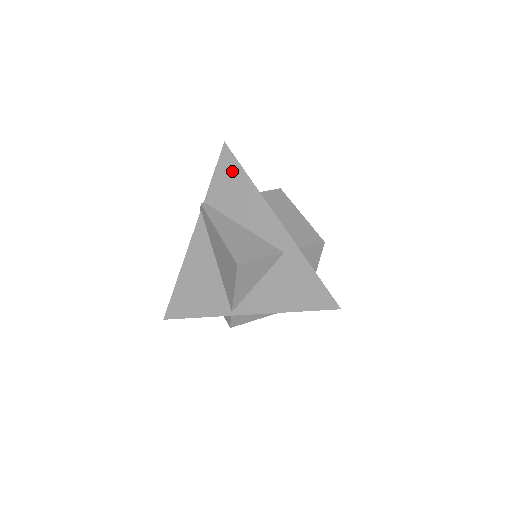
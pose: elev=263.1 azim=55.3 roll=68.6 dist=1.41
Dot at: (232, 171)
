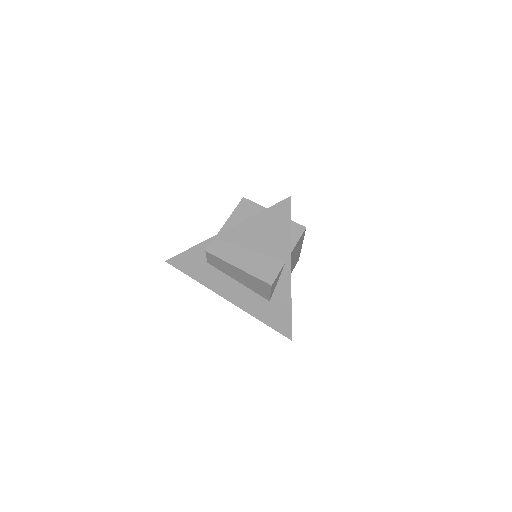
Dot at: occluded
